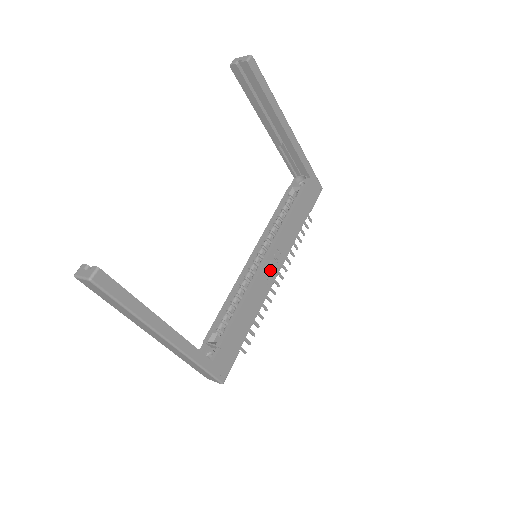
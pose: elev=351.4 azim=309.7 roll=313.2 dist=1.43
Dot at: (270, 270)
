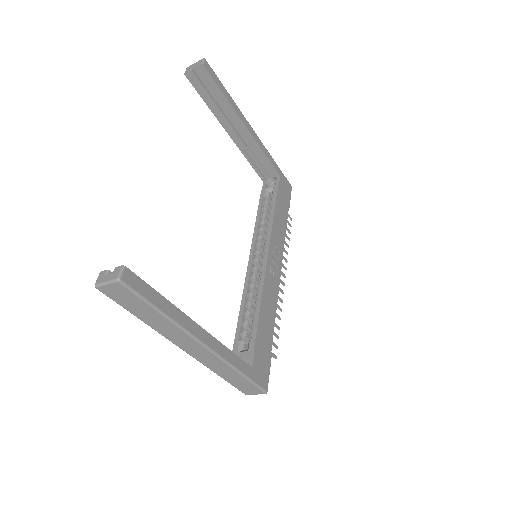
Dot at: (273, 267)
